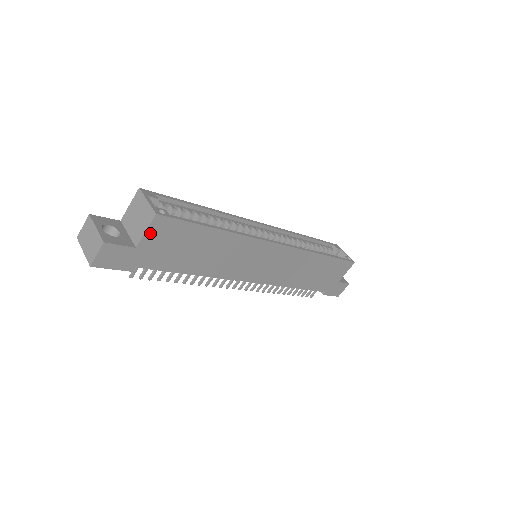
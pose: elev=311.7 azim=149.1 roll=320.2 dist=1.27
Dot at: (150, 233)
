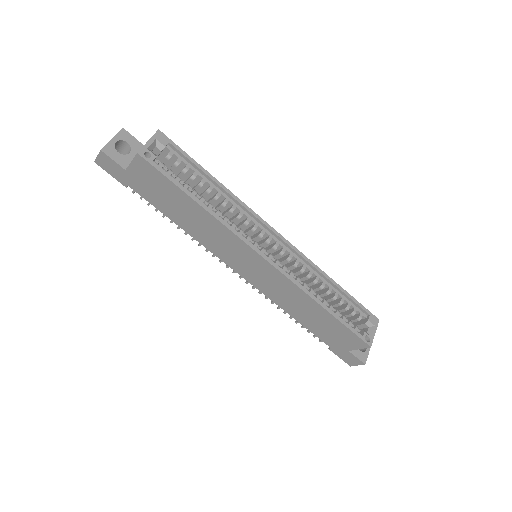
Dot at: (135, 166)
